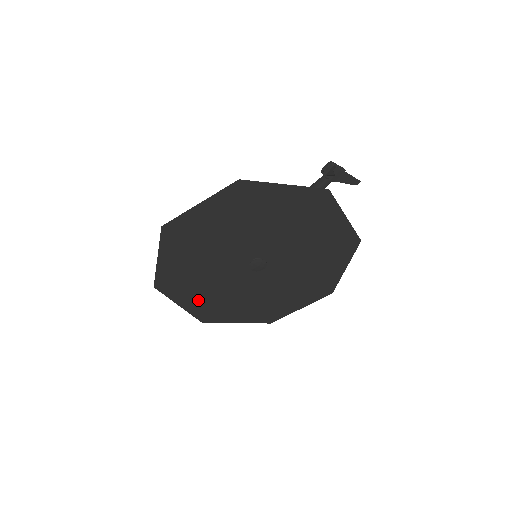
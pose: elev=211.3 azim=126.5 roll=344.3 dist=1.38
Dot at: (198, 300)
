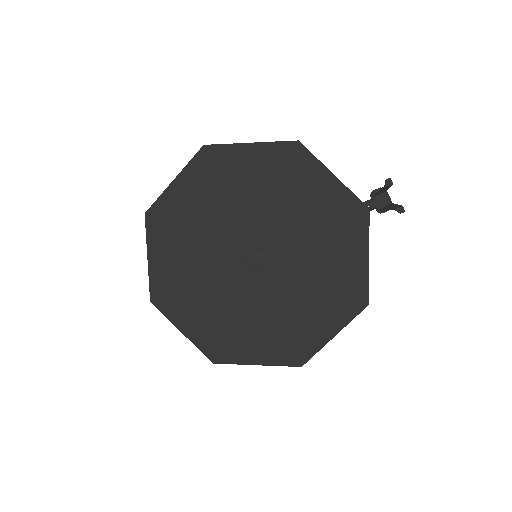
Dot at: (169, 265)
